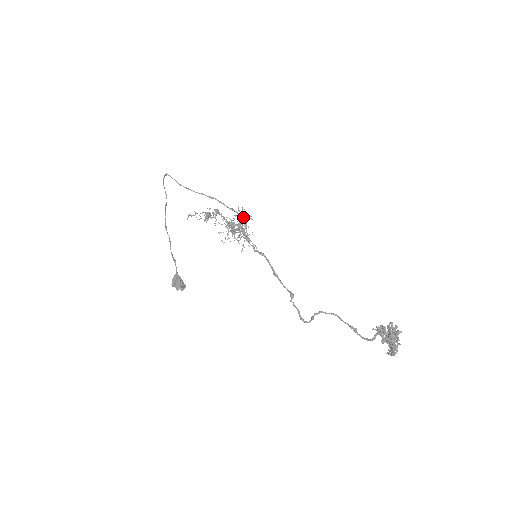
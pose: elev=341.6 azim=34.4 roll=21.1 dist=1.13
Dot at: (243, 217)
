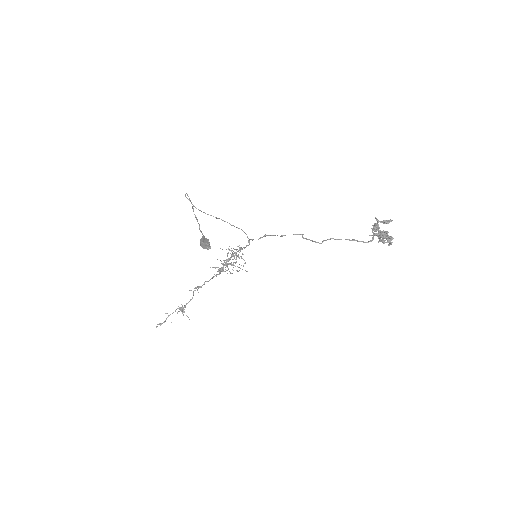
Dot at: (242, 230)
